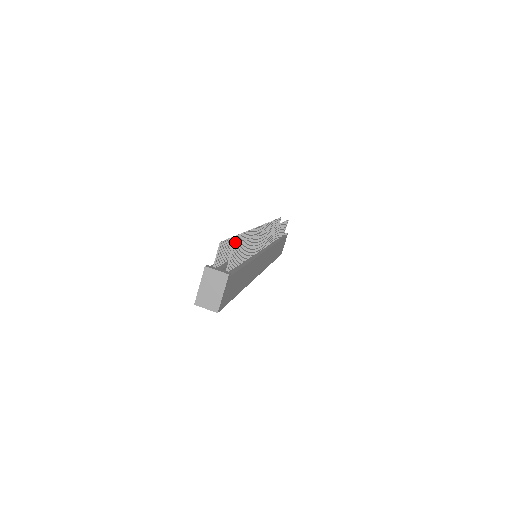
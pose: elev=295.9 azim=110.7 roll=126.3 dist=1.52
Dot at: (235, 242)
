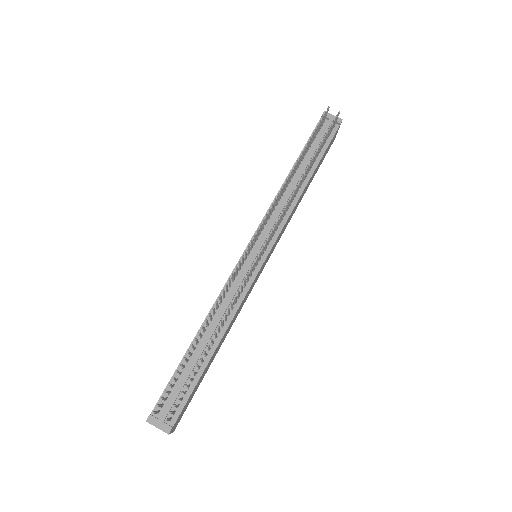
Dot at: (189, 353)
